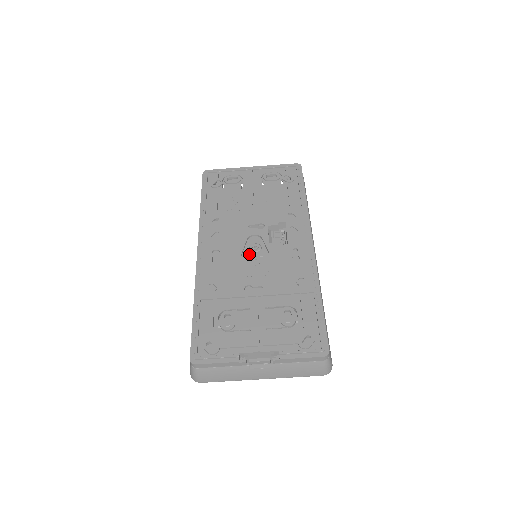
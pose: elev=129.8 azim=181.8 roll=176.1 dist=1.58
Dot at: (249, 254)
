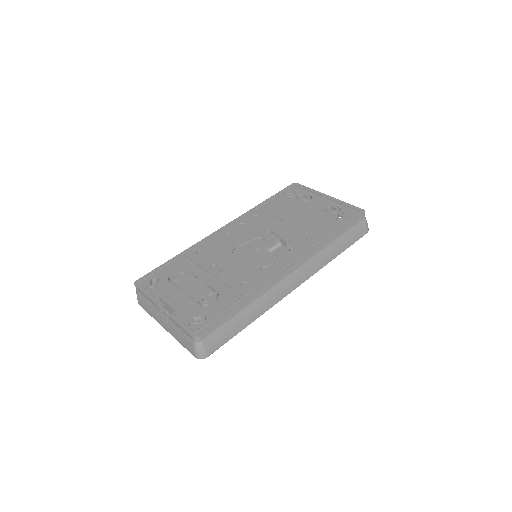
Dot at: (251, 251)
